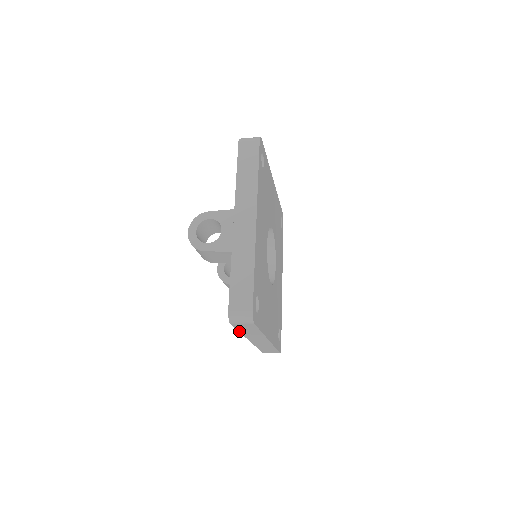
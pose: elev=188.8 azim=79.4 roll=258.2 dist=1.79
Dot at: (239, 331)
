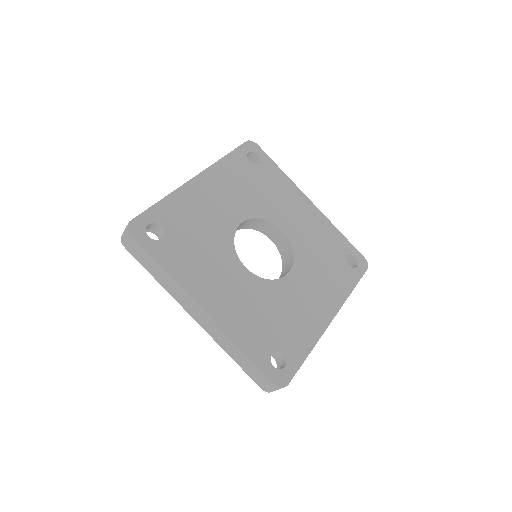
Dot at: (153, 276)
